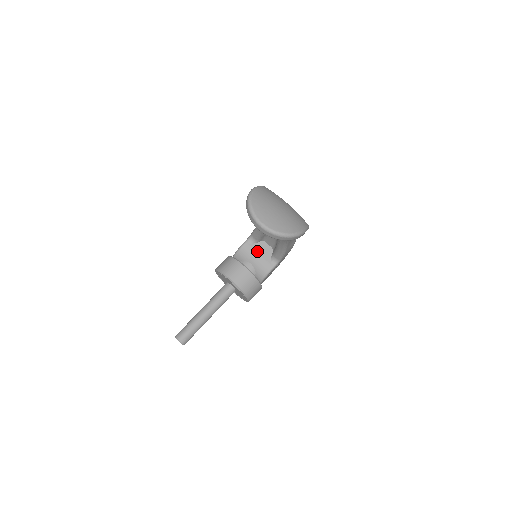
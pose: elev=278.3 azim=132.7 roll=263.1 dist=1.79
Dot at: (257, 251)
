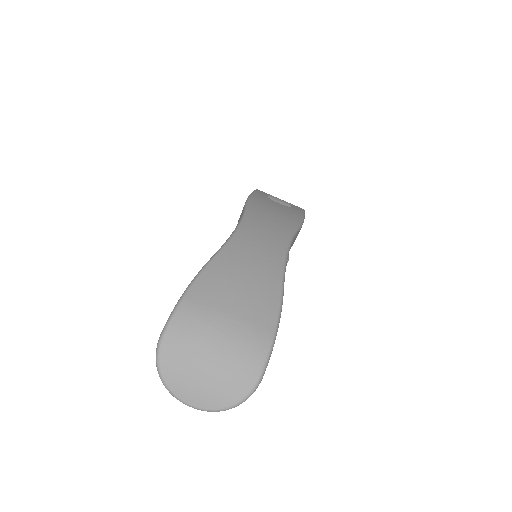
Dot at: occluded
